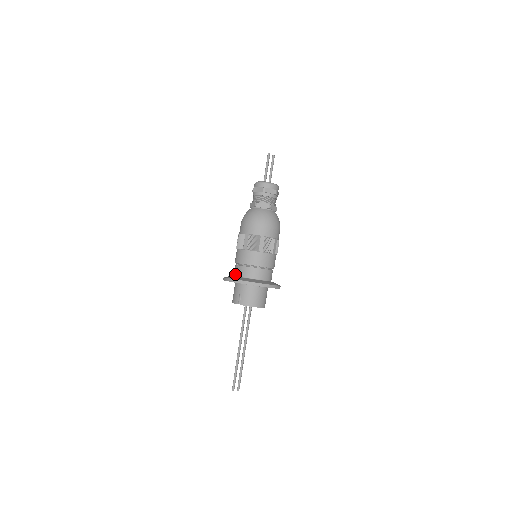
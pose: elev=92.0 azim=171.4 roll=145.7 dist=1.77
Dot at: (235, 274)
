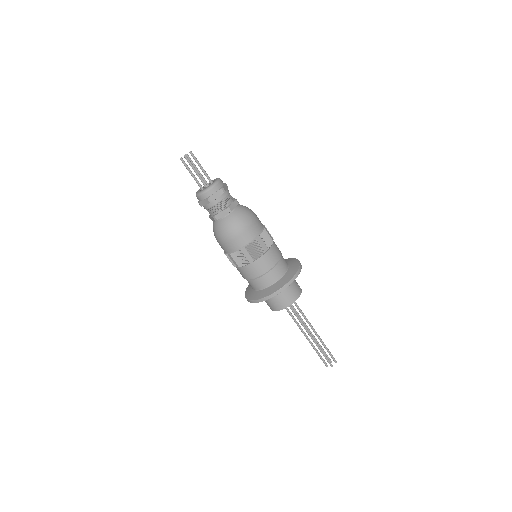
Dot at: occluded
